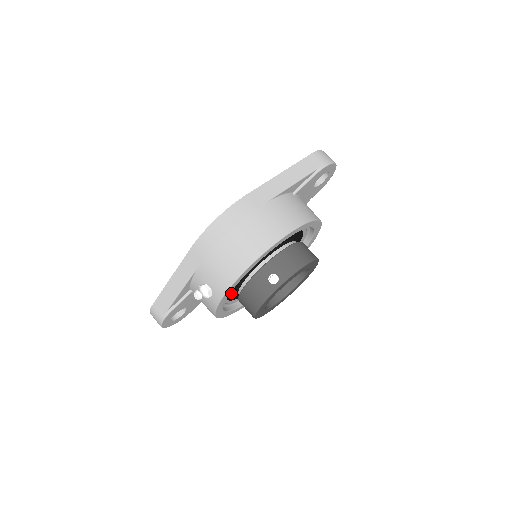
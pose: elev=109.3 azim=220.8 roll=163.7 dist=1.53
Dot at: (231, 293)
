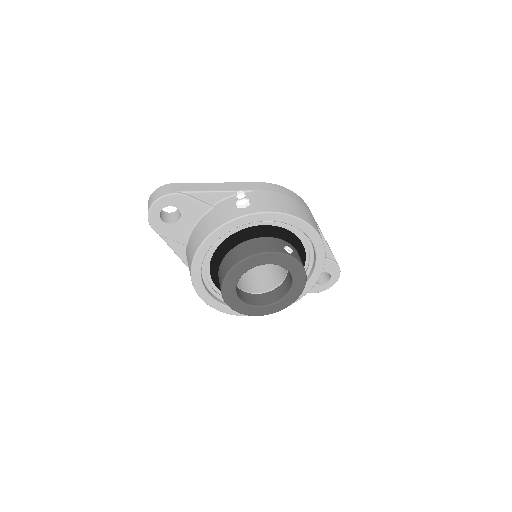
Dot at: (234, 239)
